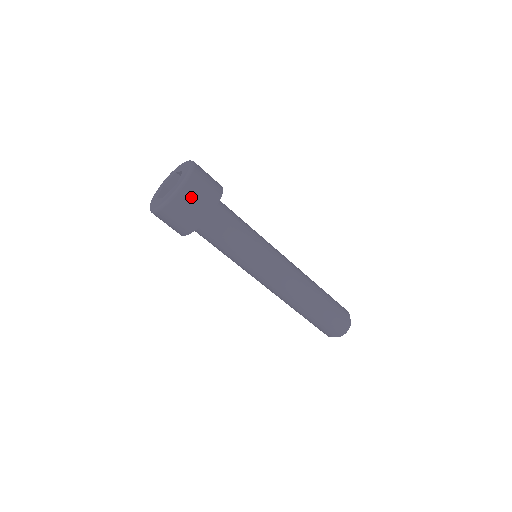
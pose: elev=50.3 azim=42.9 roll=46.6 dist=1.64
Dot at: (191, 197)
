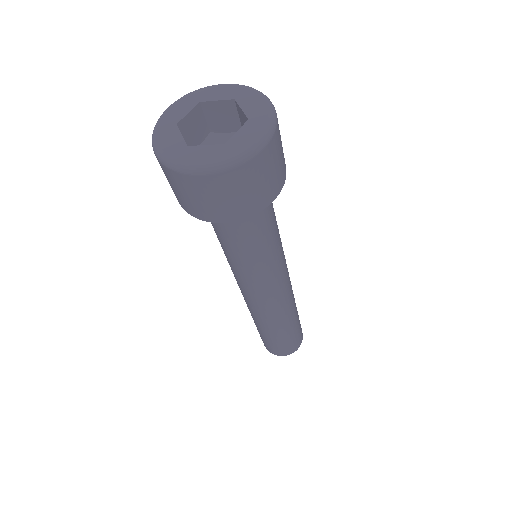
Dot at: (234, 186)
